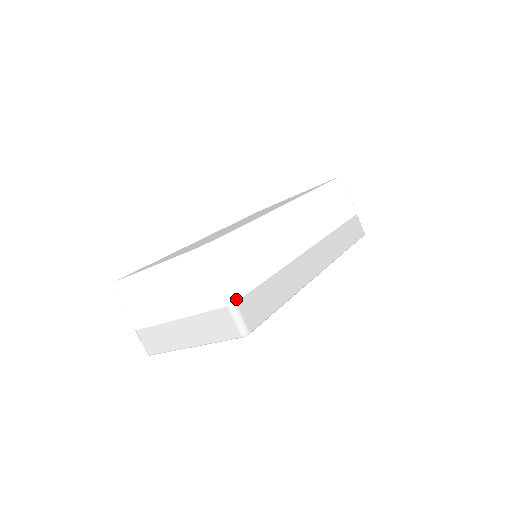
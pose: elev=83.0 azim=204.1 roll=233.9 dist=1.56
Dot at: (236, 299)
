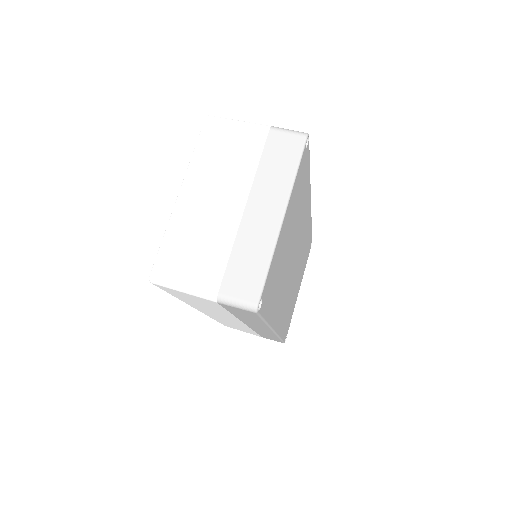
Dot at: occluded
